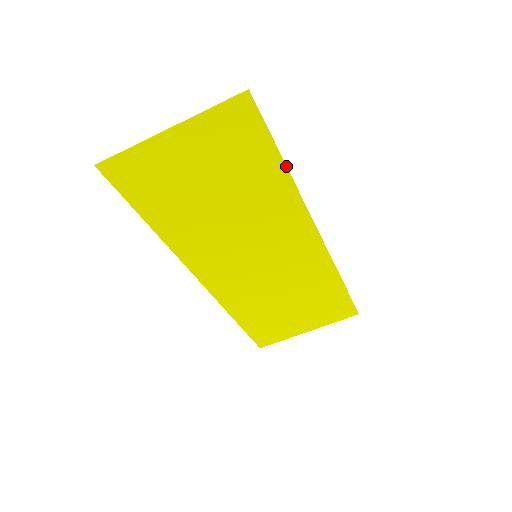
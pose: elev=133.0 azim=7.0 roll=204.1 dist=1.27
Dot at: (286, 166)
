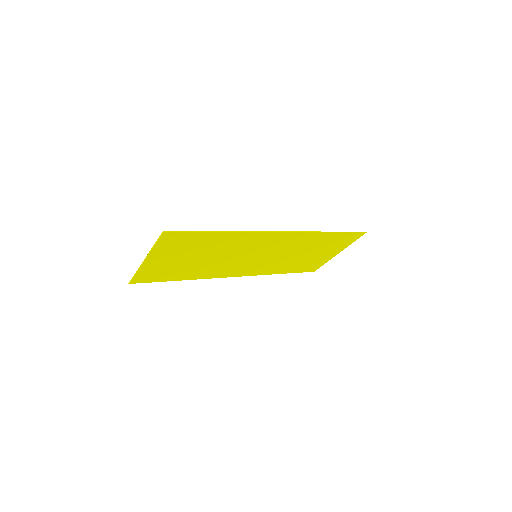
Dot at: (223, 232)
